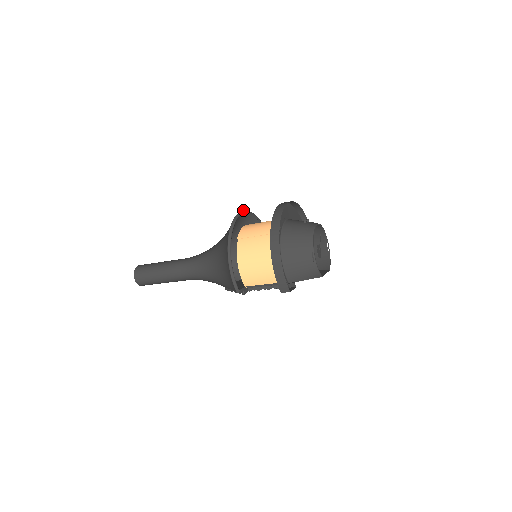
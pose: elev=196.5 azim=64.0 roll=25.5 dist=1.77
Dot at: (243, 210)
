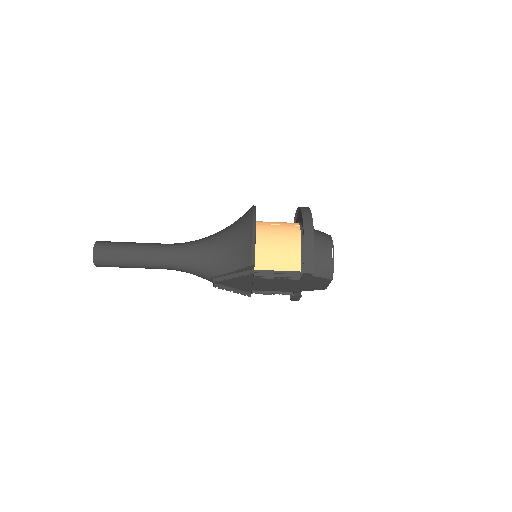
Dot at: occluded
